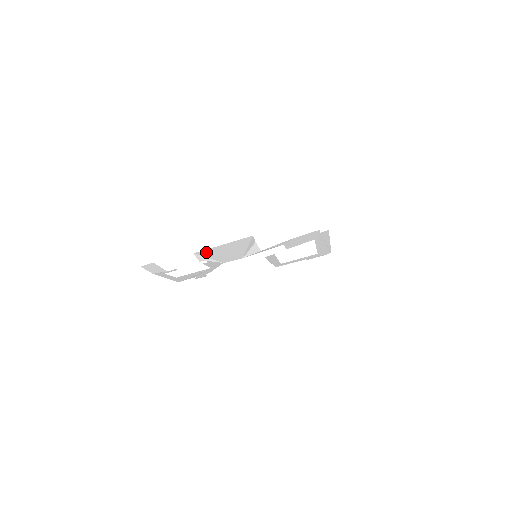
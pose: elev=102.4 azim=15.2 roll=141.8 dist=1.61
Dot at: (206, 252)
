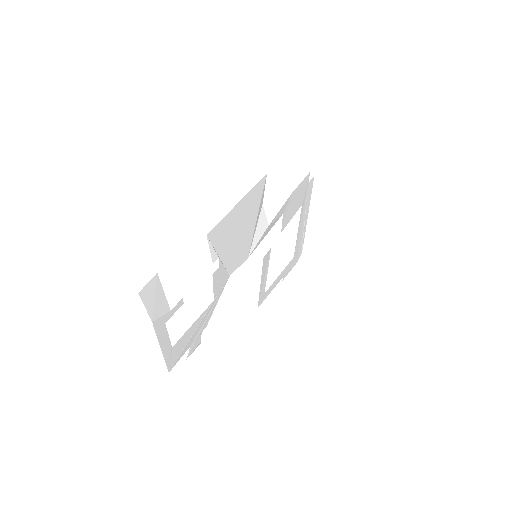
Dot at: (218, 232)
